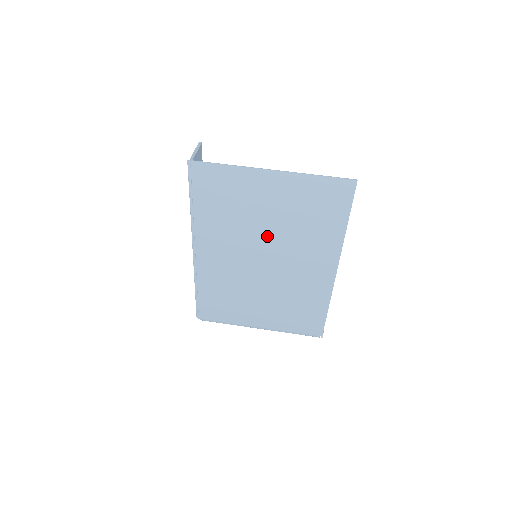
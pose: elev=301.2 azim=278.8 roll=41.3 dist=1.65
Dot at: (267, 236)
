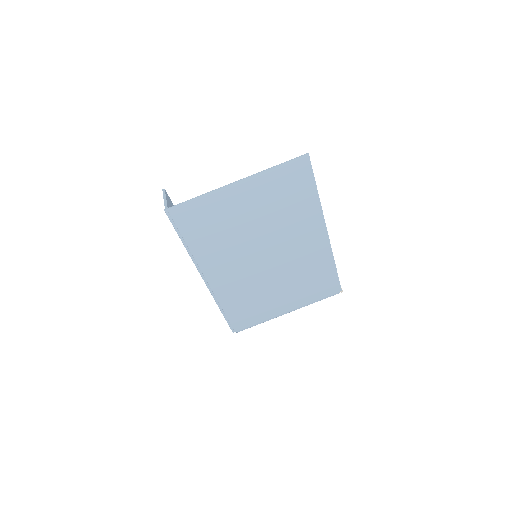
Dot at: (258, 235)
